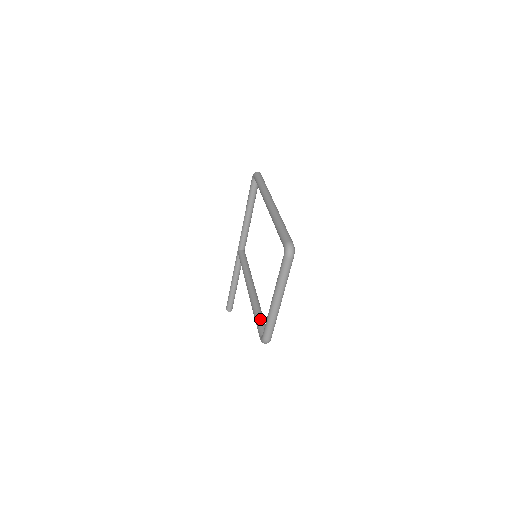
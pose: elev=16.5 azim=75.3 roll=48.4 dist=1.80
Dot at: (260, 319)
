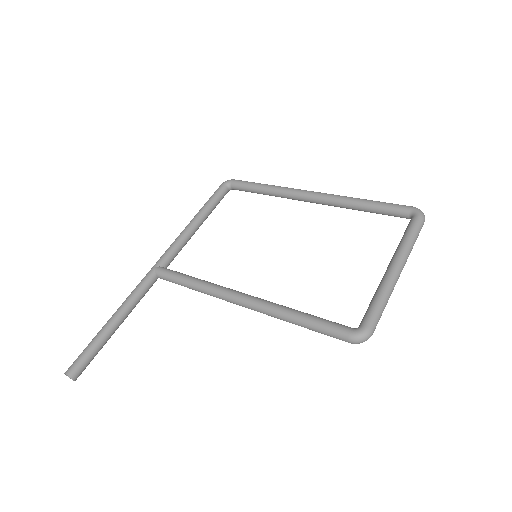
Dot at: occluded
